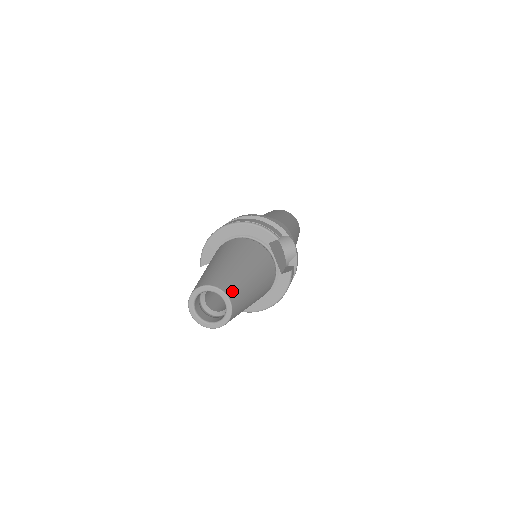
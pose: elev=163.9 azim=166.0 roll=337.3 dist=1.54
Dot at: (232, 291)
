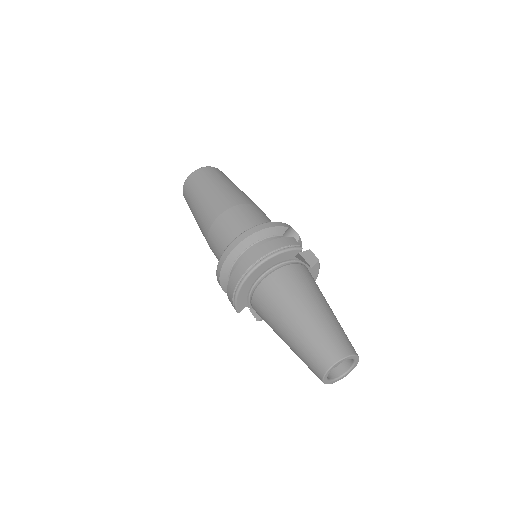
Dot at: (349, 345)
